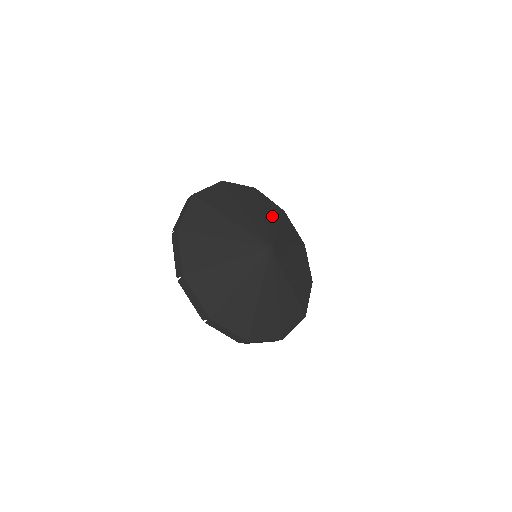
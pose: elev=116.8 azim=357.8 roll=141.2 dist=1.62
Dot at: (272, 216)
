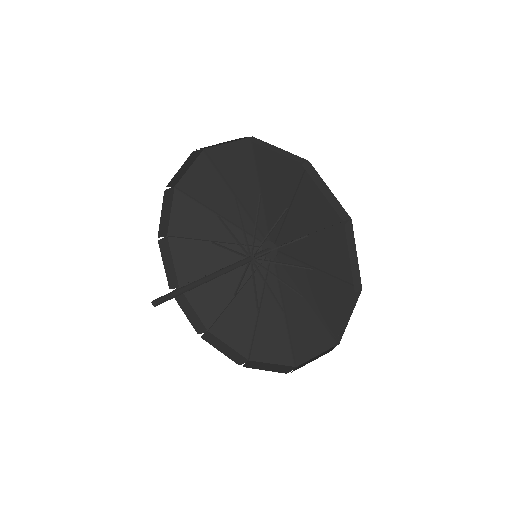
Dot at: (206, 260)
